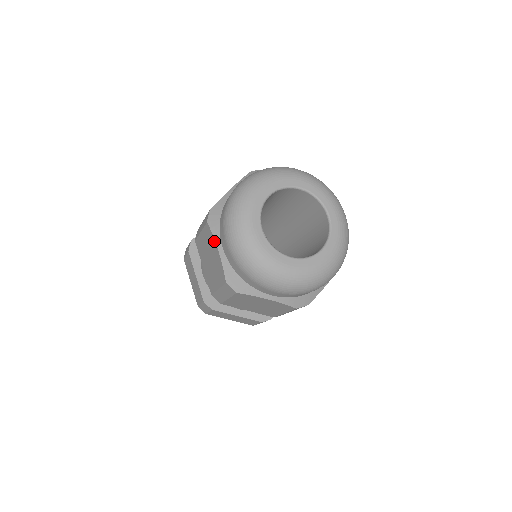
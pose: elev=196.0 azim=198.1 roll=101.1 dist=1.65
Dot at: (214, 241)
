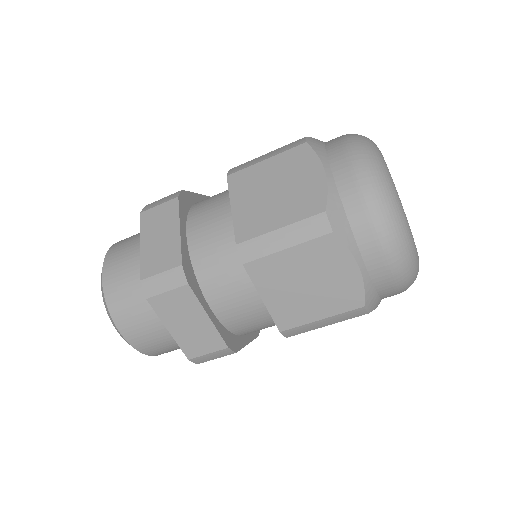
Dot at: (350, 257)
